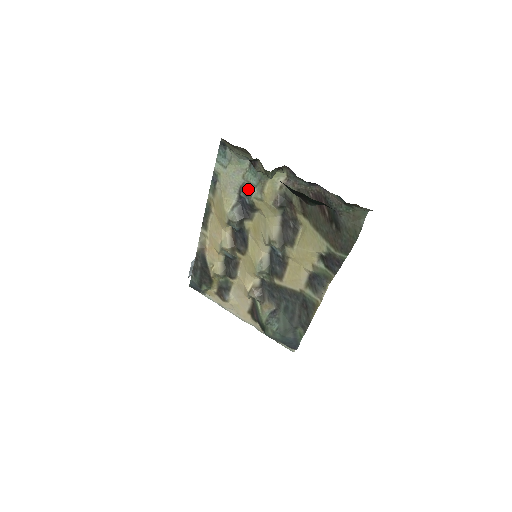
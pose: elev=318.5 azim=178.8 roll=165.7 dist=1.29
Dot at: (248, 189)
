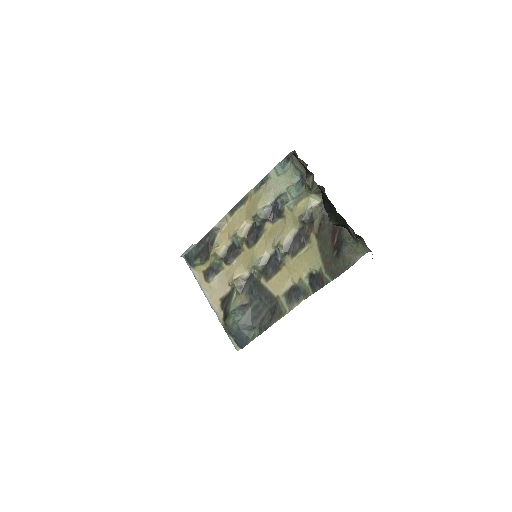
Dot at: (286, 198)
